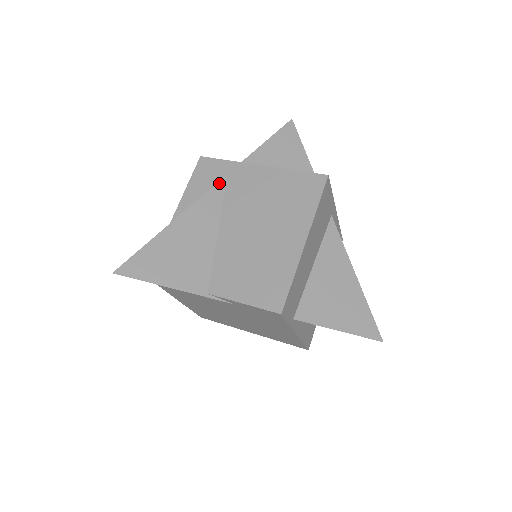
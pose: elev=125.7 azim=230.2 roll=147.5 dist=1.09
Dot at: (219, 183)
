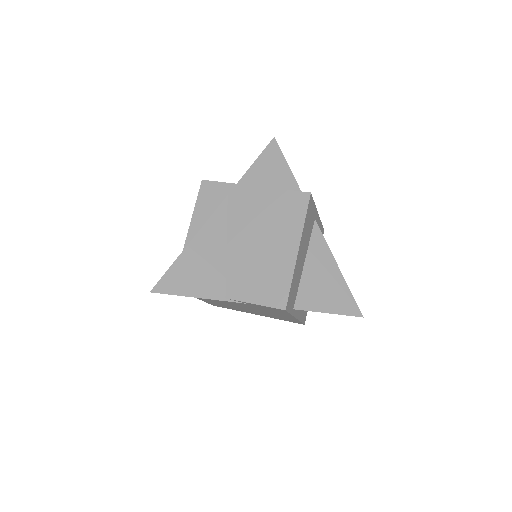
Dot at: (222, 204)
